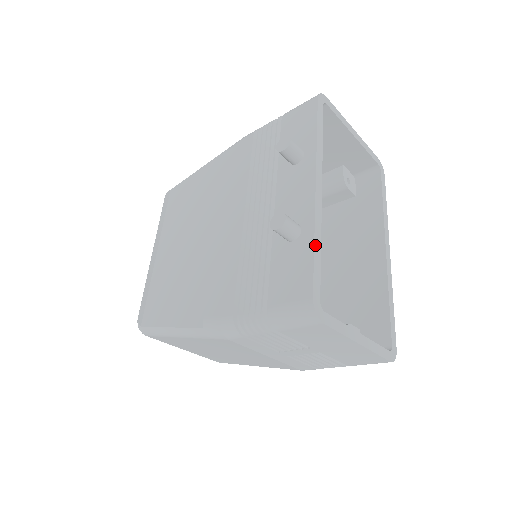
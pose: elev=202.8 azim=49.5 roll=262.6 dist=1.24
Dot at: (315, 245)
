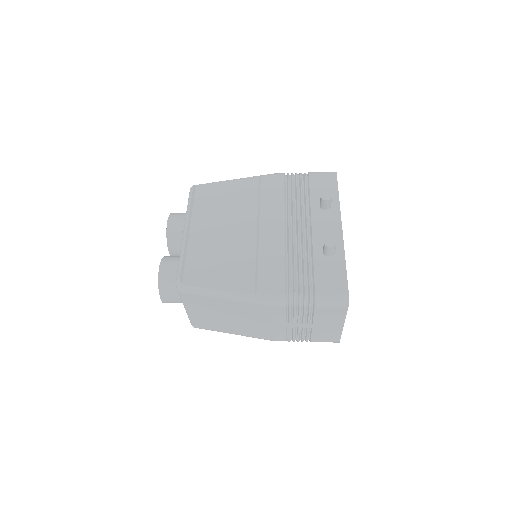
Dot at: (345, 263)
